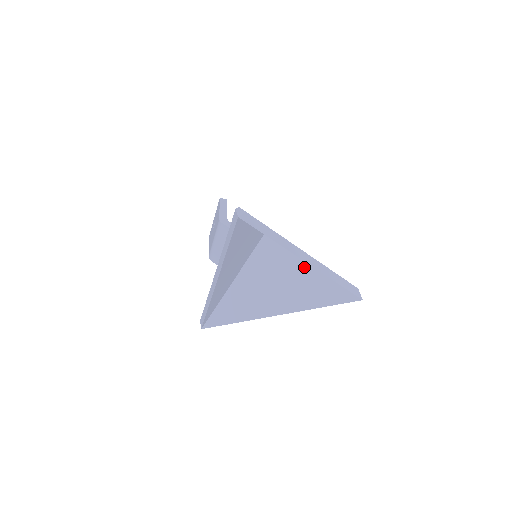
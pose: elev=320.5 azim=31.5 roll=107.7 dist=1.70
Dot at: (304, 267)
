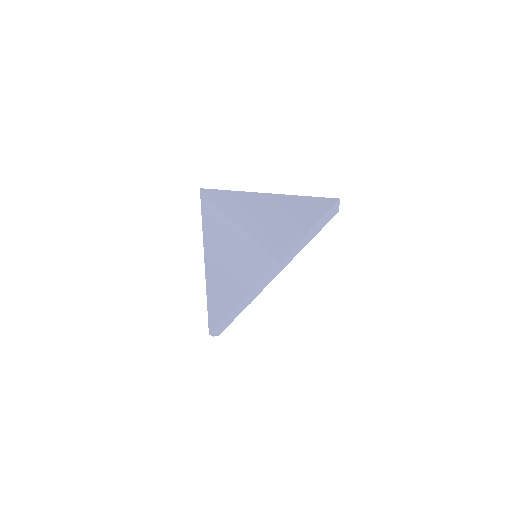
Dot at: occluded
